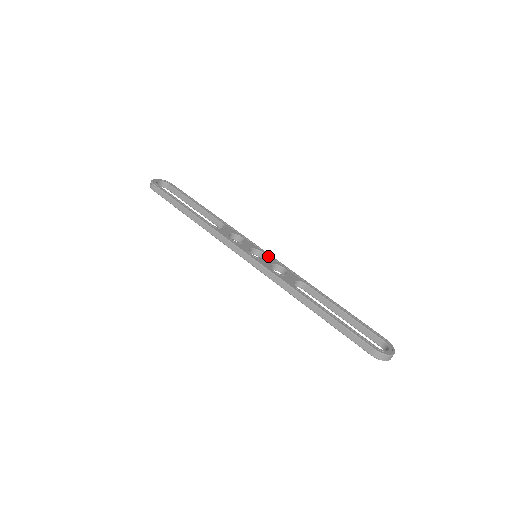
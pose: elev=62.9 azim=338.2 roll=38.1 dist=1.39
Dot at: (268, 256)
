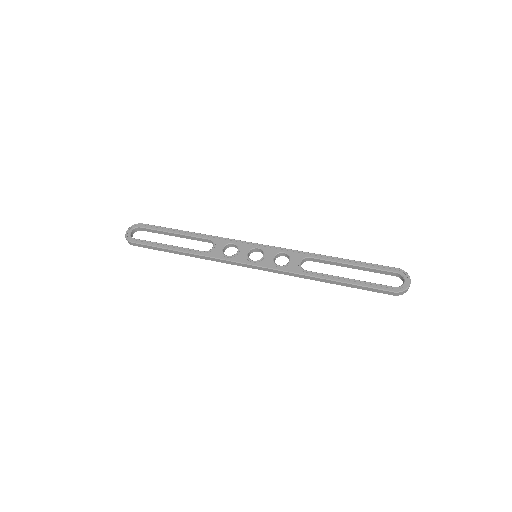
Dot at: (265, 249)
